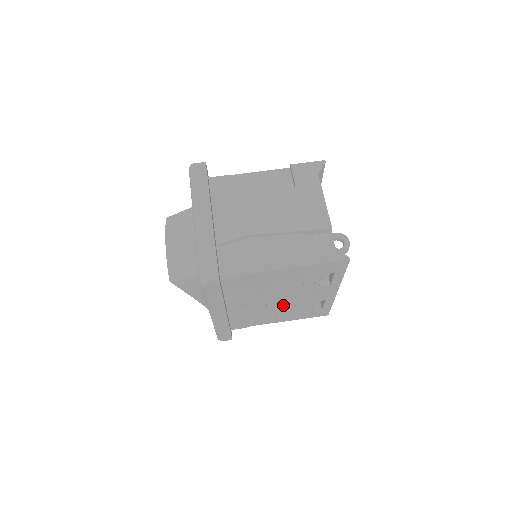
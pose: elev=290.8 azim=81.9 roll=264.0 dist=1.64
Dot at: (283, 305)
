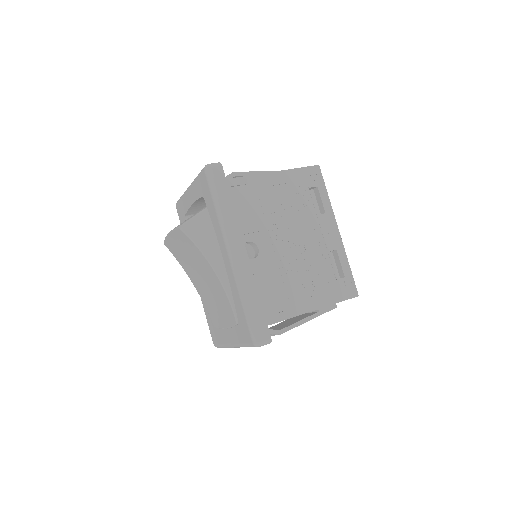
Dot at: (300, 258)
